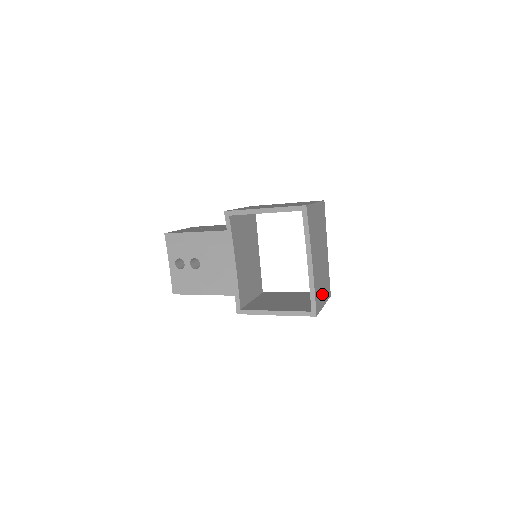
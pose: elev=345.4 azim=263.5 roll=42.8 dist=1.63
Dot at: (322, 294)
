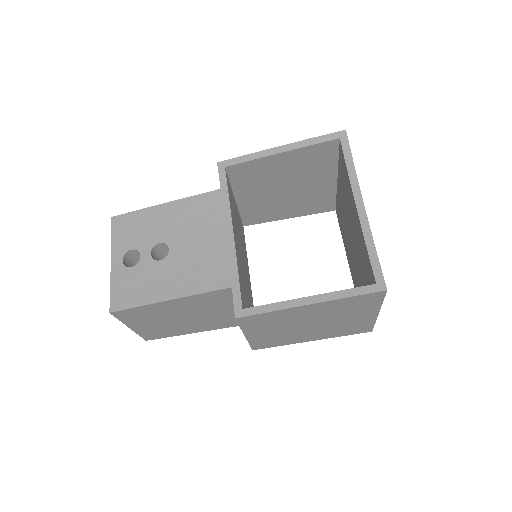
Dot at: occluded
